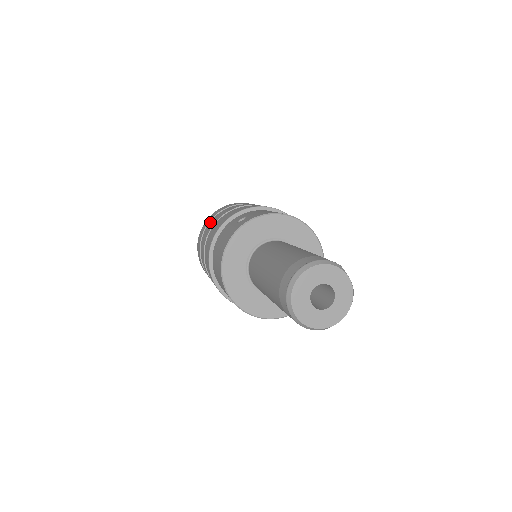
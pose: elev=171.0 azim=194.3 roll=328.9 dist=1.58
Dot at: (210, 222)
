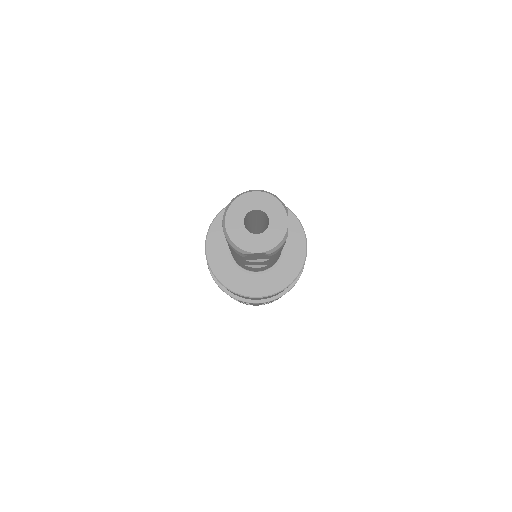
Dot at: occluded
